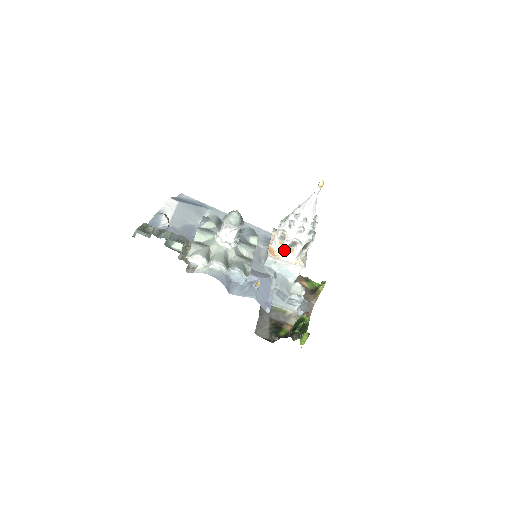
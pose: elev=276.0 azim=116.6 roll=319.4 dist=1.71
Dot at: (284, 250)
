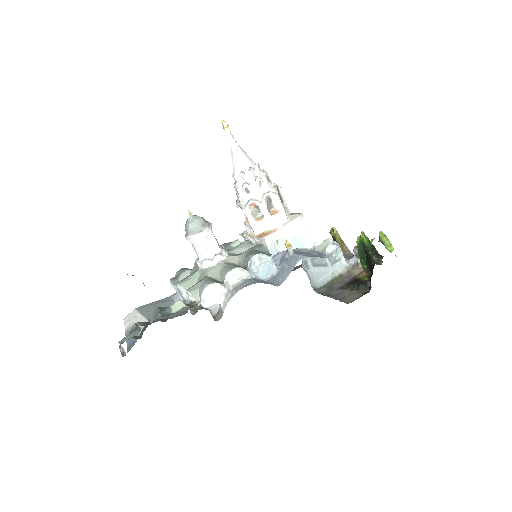
Dot at: (269, 219)
